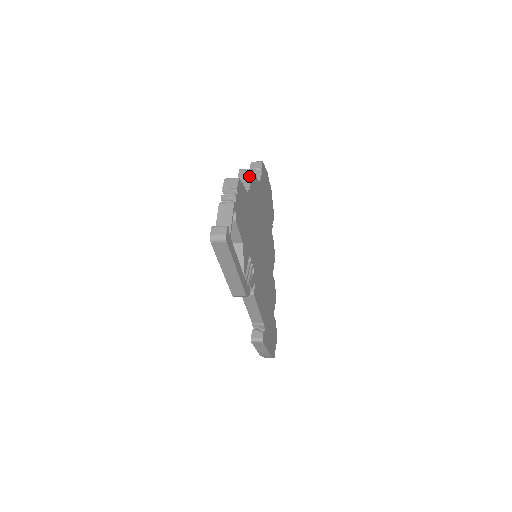
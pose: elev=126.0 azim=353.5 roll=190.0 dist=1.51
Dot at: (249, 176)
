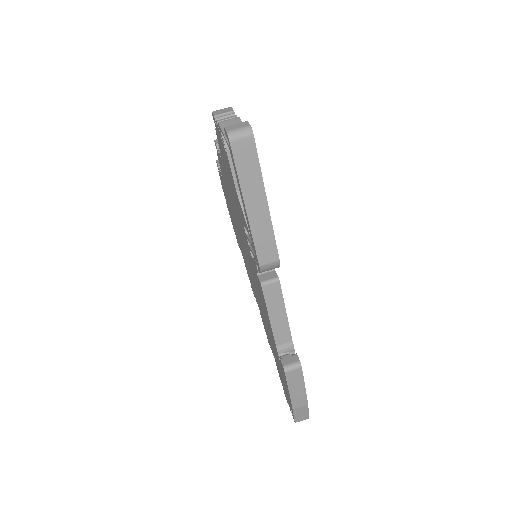
Dot at: occluded
